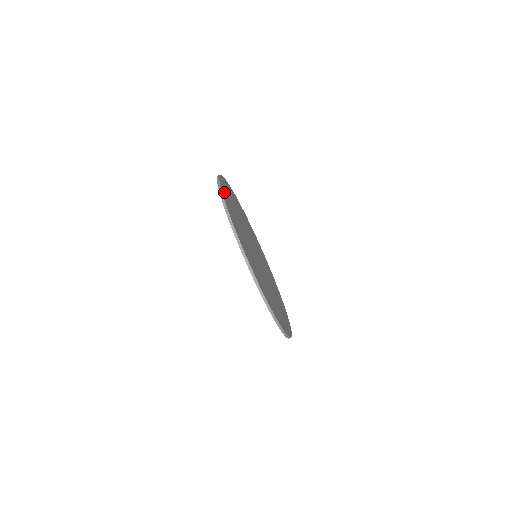
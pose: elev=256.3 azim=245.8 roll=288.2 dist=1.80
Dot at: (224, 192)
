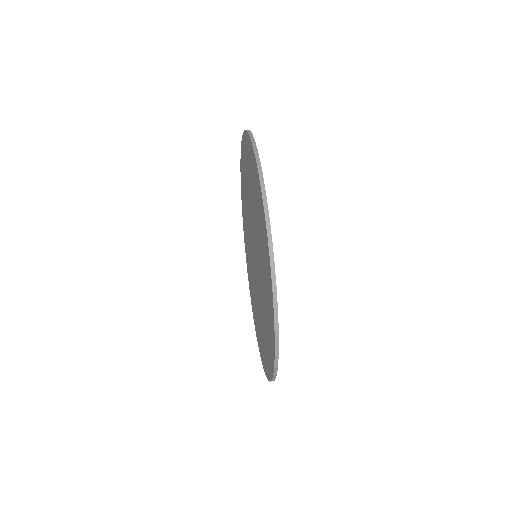
Dot at: occluded
